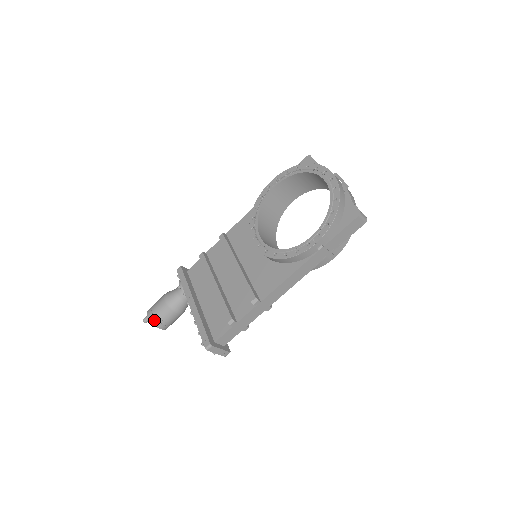
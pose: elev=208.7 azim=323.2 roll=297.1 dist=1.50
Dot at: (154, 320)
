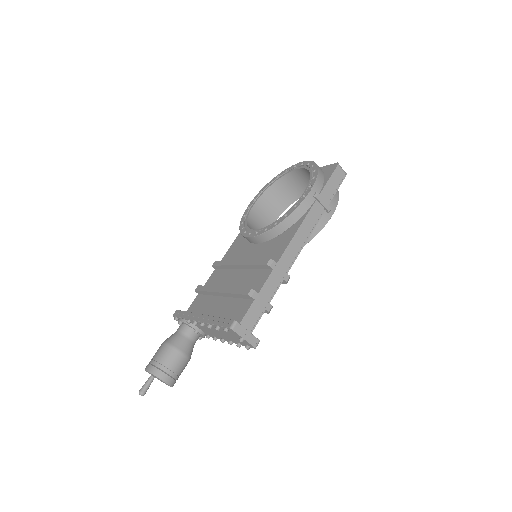
Dot at: (155, 369)
